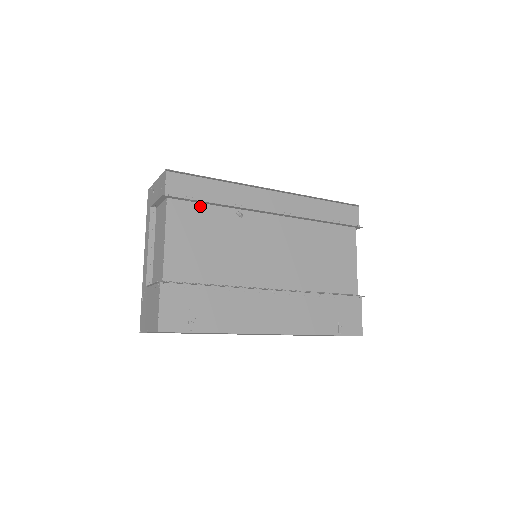
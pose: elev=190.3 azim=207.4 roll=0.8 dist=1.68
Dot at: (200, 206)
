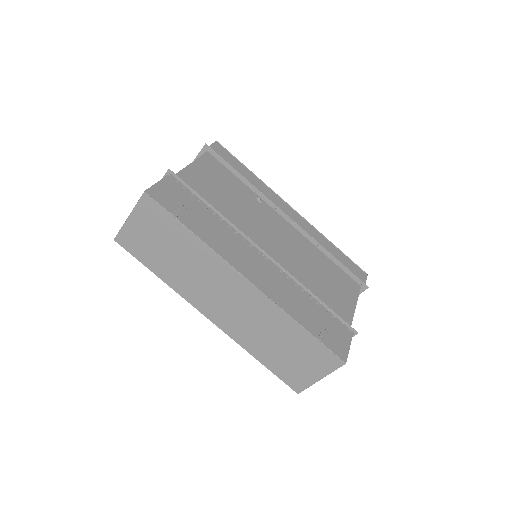
Dot at: (230, 173)
